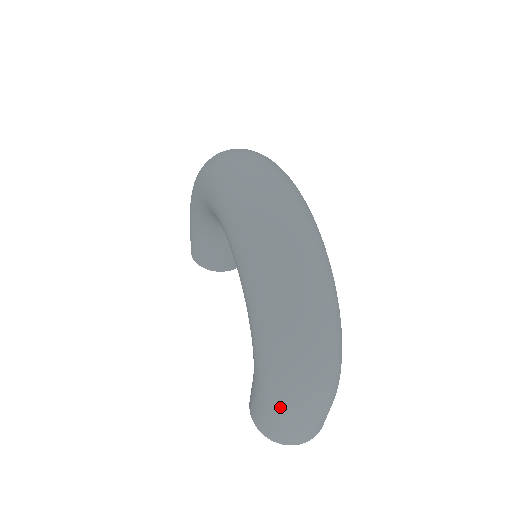
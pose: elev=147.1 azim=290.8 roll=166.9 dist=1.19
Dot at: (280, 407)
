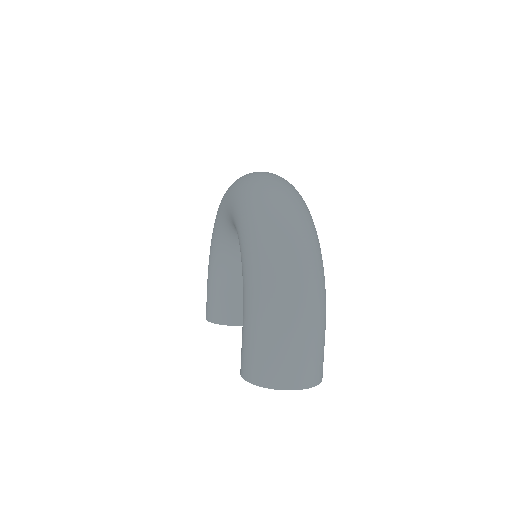
Dot at: (264, 311)
